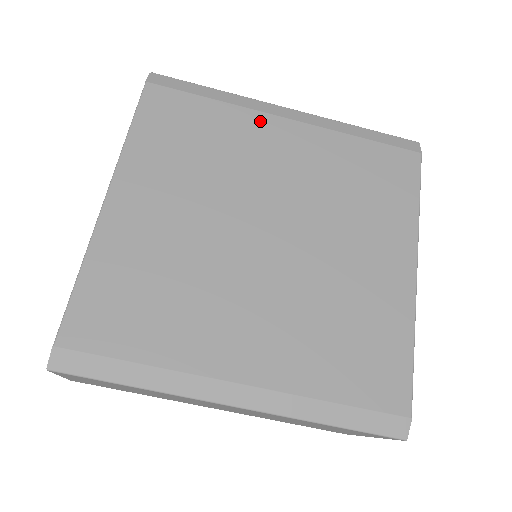
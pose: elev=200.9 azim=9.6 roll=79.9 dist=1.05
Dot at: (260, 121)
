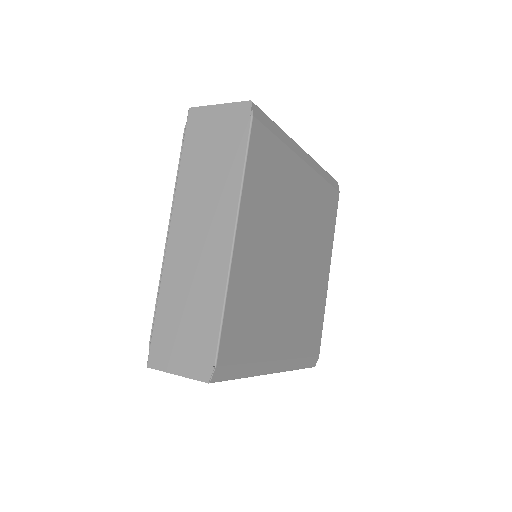
Dot at: (296, 164)
